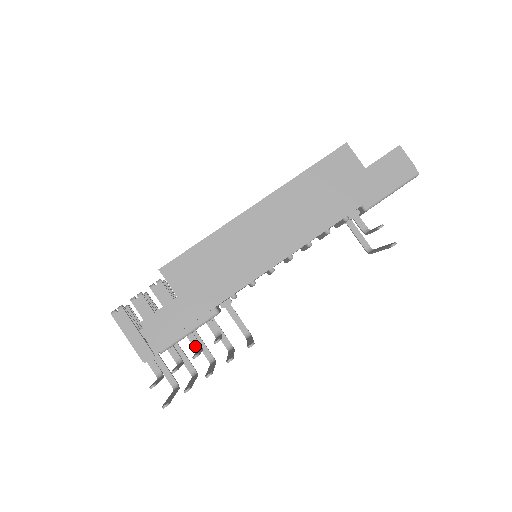
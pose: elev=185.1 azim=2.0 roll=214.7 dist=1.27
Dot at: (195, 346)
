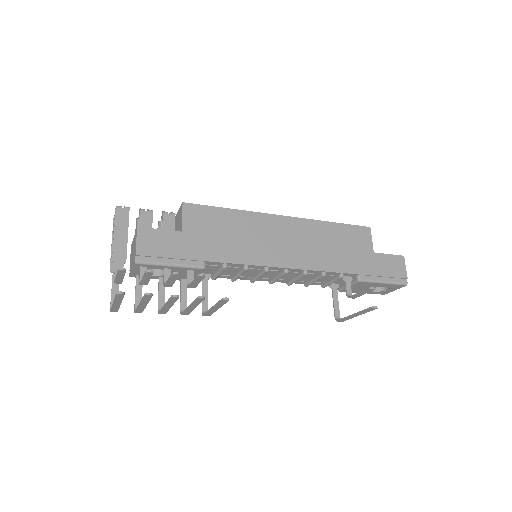
Dot at: (165, 281)
